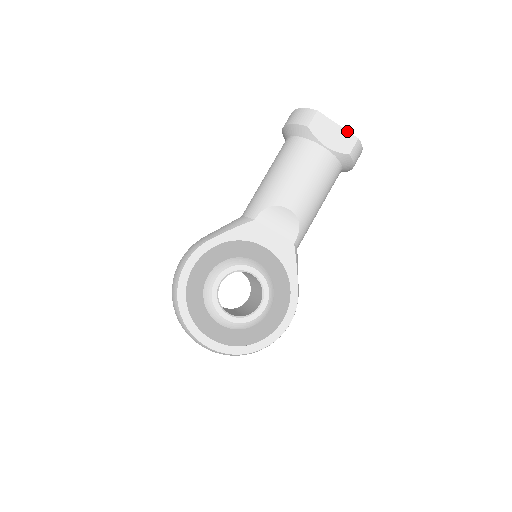
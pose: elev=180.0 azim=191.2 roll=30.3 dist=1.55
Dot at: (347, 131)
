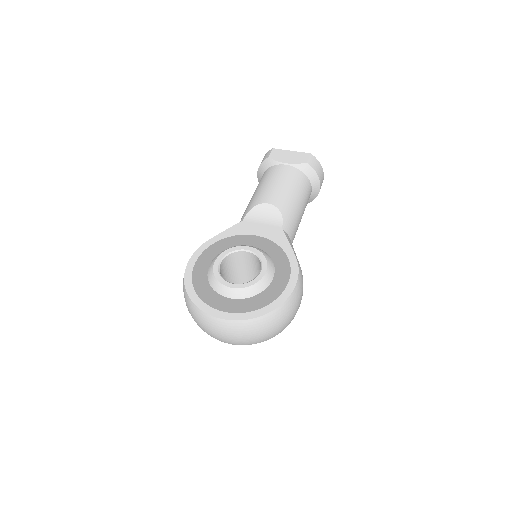
Dot at: (300, 152)
